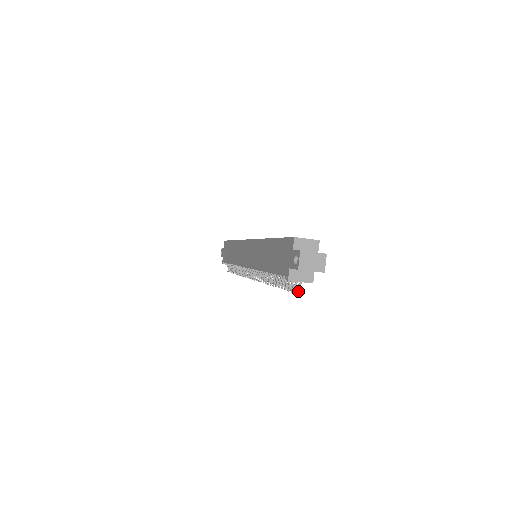
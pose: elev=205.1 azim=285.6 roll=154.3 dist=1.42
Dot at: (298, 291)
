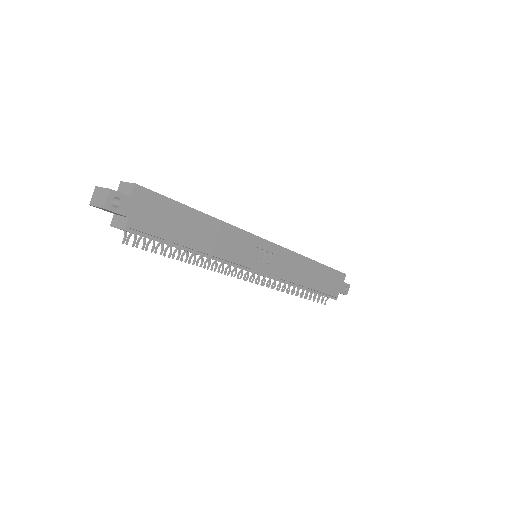
Dot at: (126, 242)
